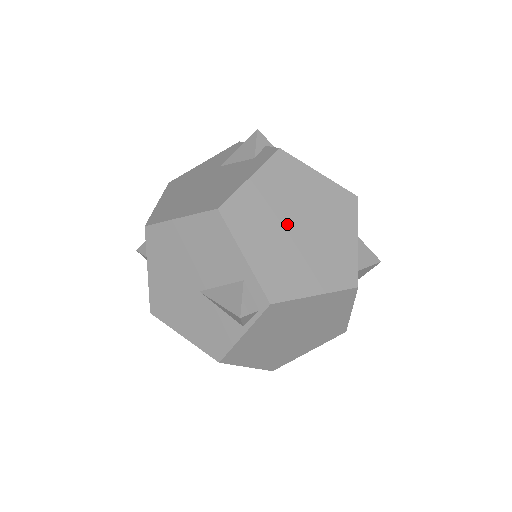
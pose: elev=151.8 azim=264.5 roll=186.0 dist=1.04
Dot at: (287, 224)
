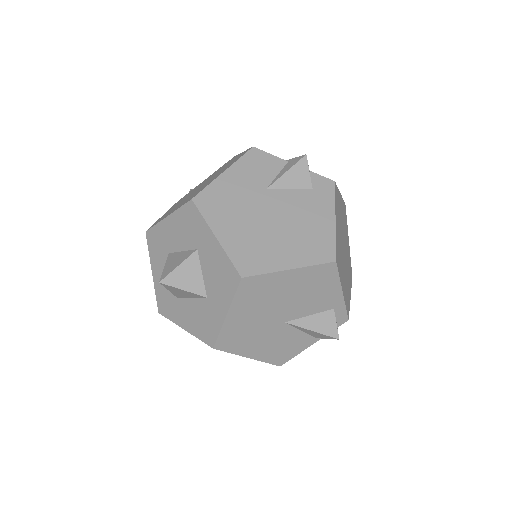
Dot at: (343, 250)
